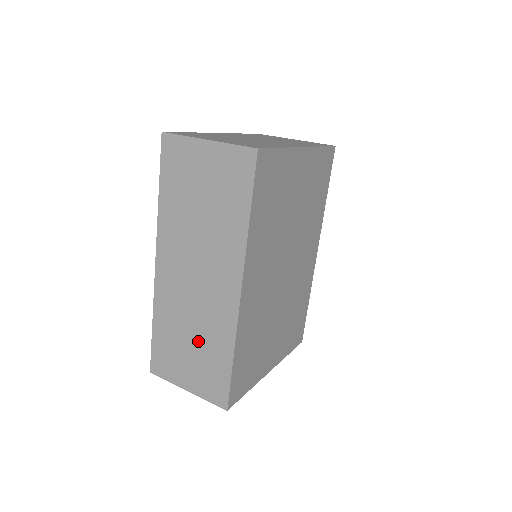
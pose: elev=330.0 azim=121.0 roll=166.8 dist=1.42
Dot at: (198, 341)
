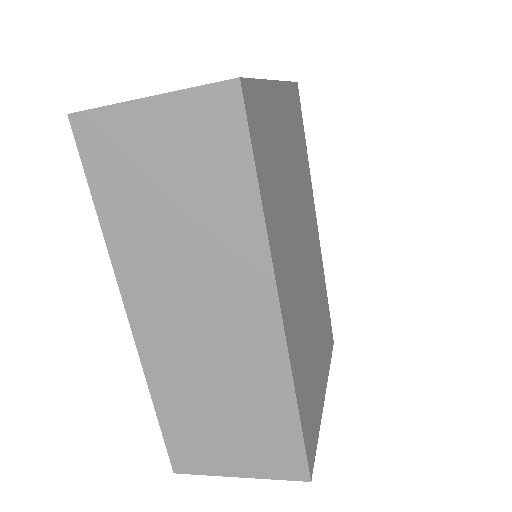
Dot at: (234, 404)
